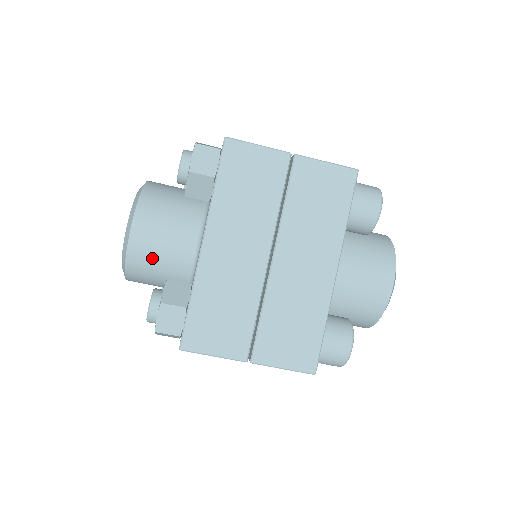
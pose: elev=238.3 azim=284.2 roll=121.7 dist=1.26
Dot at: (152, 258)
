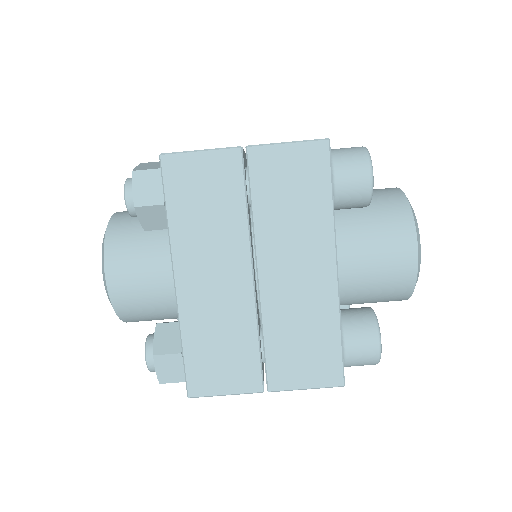
Dot at: (139, 301)
